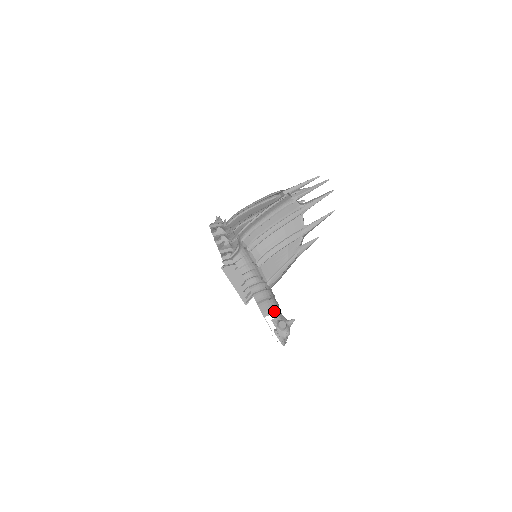
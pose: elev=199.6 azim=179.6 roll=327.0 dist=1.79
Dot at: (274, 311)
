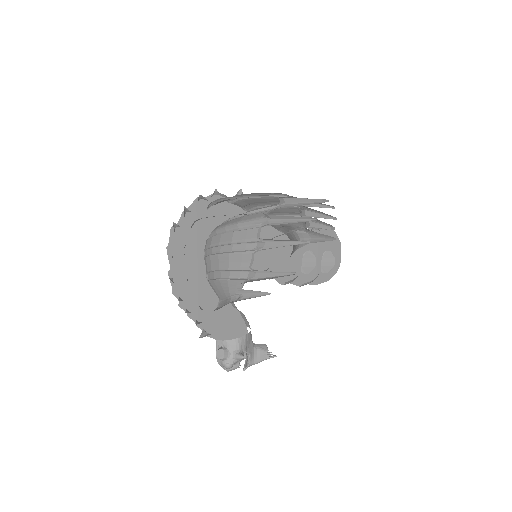
Dot at: occluded
